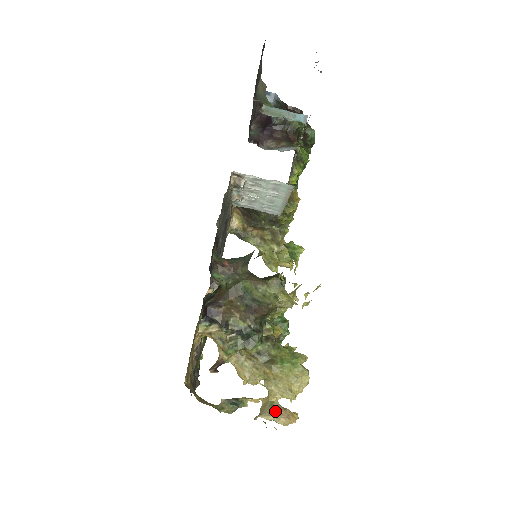
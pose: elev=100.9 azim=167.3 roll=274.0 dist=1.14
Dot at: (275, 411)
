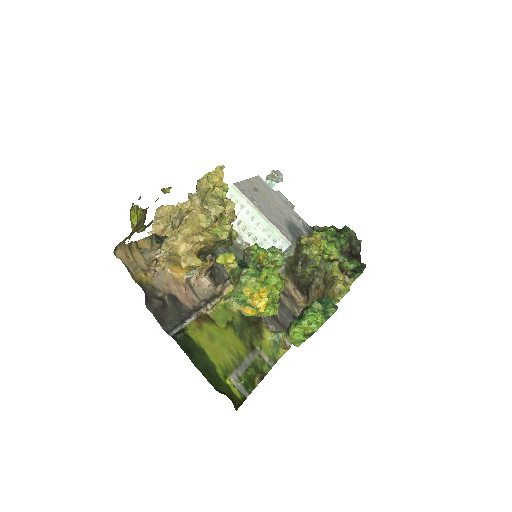
Dot at: occluded
